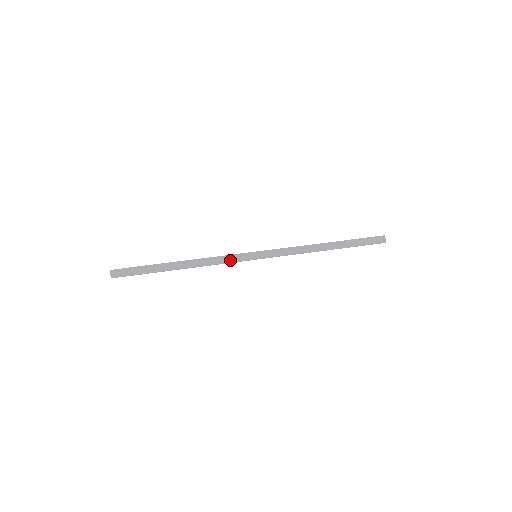
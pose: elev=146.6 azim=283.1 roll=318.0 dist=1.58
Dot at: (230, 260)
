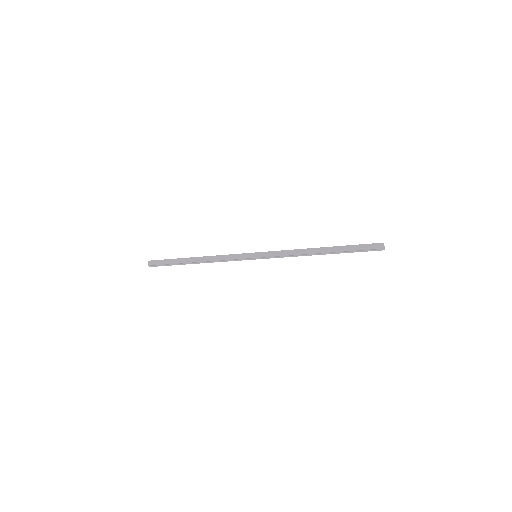
Dot at: (234, 255)
